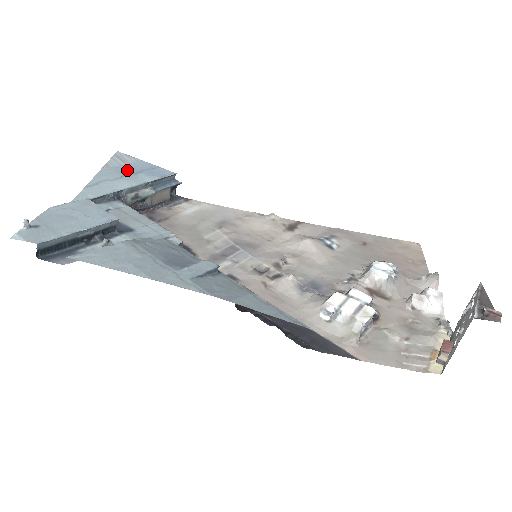
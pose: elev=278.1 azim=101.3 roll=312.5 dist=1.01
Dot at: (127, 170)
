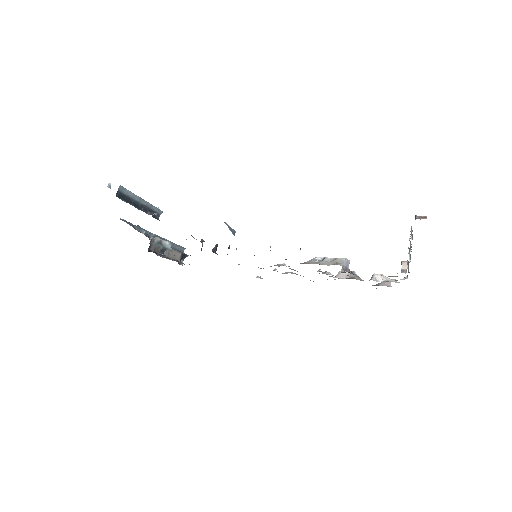
Dot at: occluded
